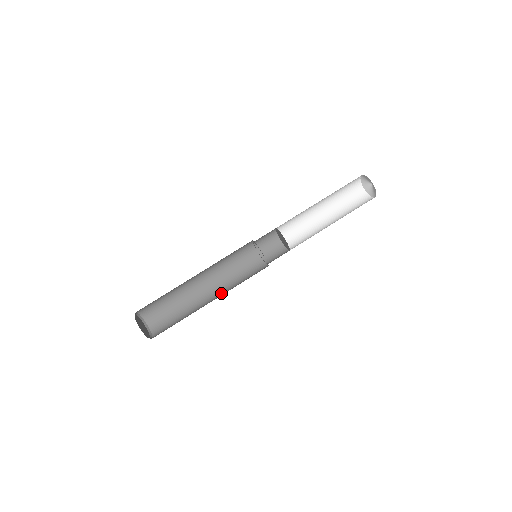
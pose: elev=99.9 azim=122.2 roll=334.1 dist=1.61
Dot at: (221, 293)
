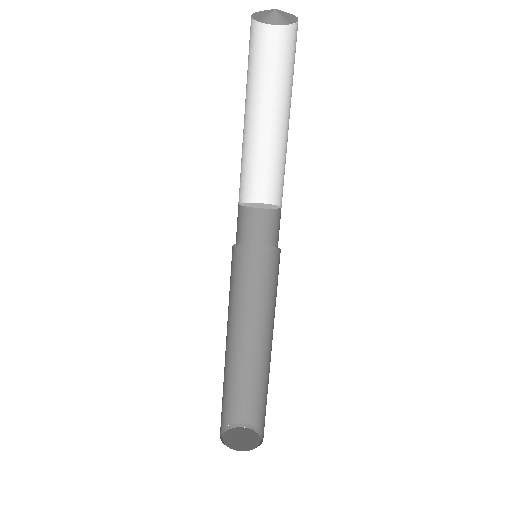
Dot at: (262, 323)
